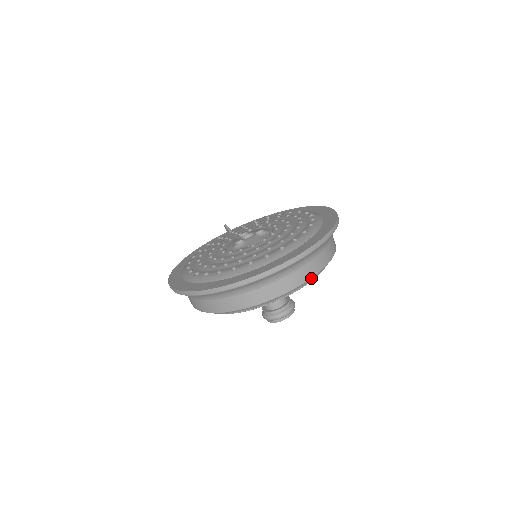
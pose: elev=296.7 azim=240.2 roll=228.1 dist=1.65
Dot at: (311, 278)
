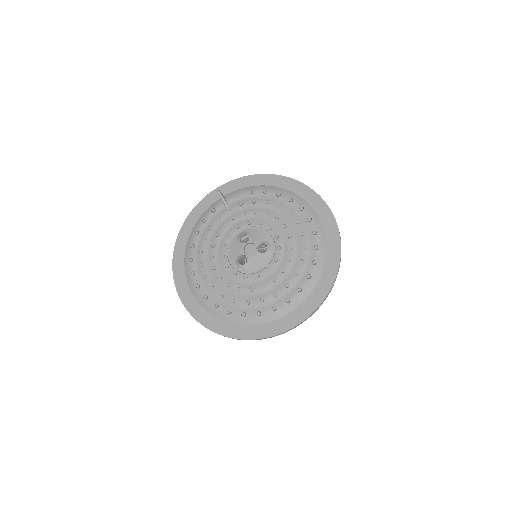
Dot at: occluded
